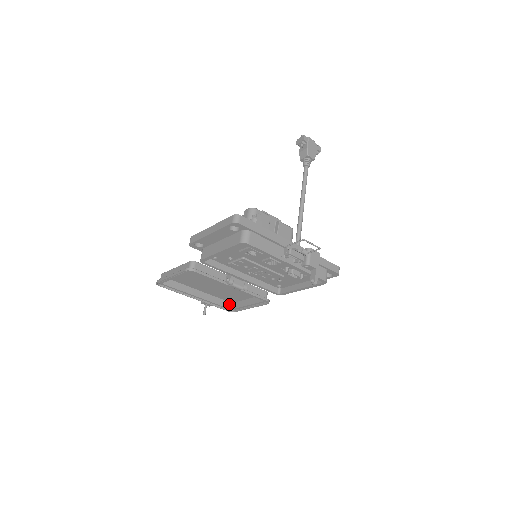
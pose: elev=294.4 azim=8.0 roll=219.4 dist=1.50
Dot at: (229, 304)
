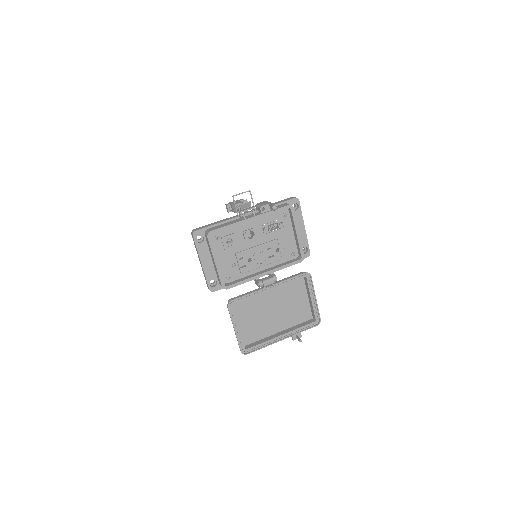
Dot at: (311, 321)
